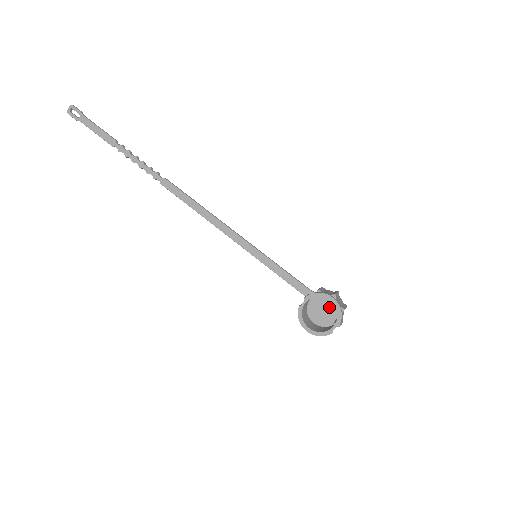
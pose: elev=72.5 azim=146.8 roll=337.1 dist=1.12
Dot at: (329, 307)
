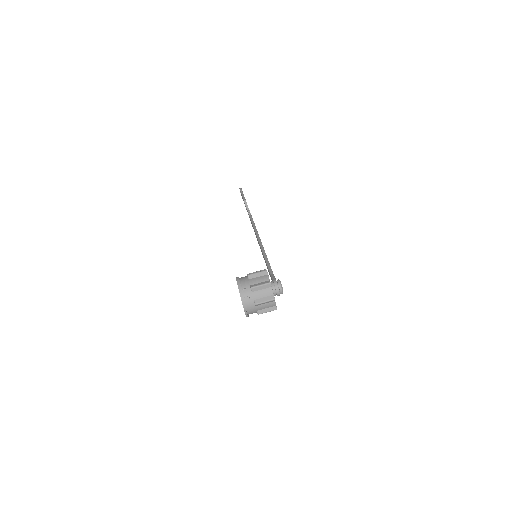
Dot at: occluded
